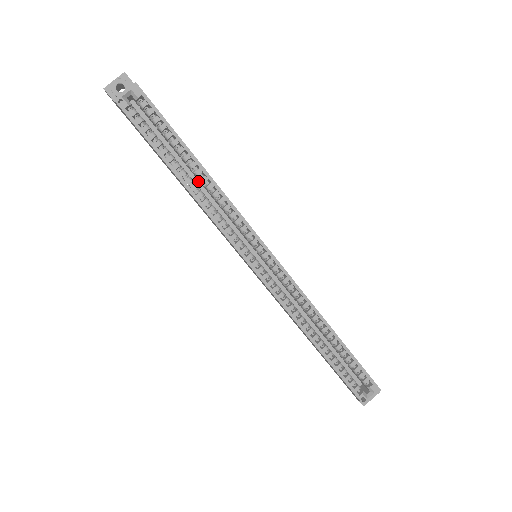
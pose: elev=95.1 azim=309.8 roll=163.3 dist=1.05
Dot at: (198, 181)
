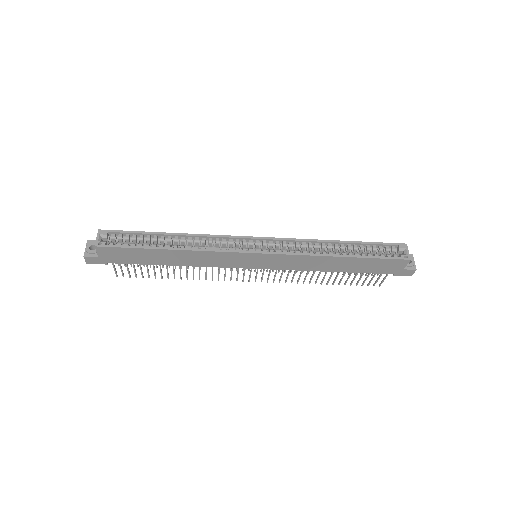
Dot at: occluded
